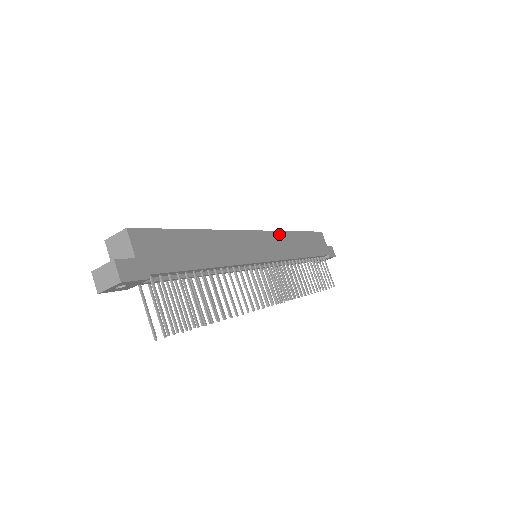
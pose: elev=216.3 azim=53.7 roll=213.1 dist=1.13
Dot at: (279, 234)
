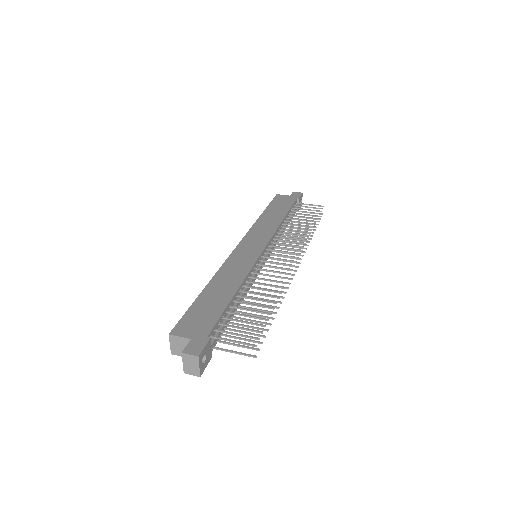
Dot at: (252, 230)
